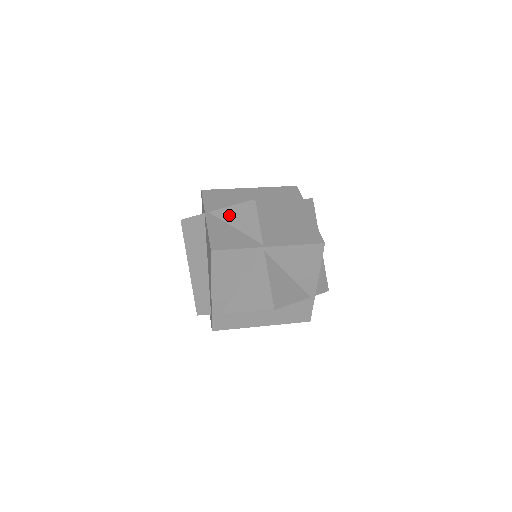
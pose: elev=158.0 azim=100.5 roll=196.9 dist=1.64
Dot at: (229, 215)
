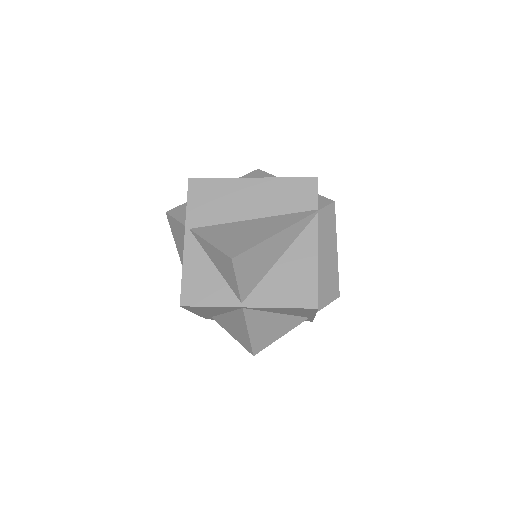
Dot at: (208, 250)
